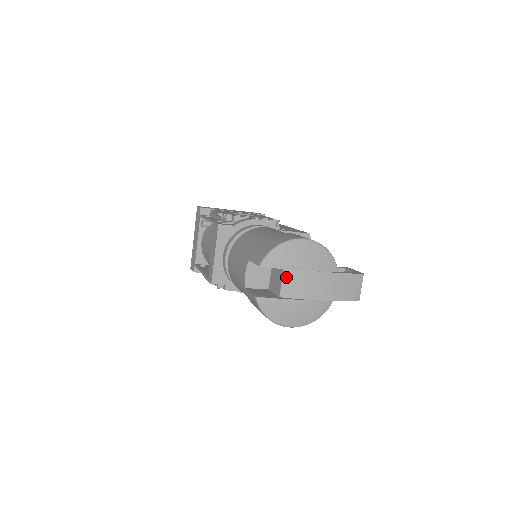
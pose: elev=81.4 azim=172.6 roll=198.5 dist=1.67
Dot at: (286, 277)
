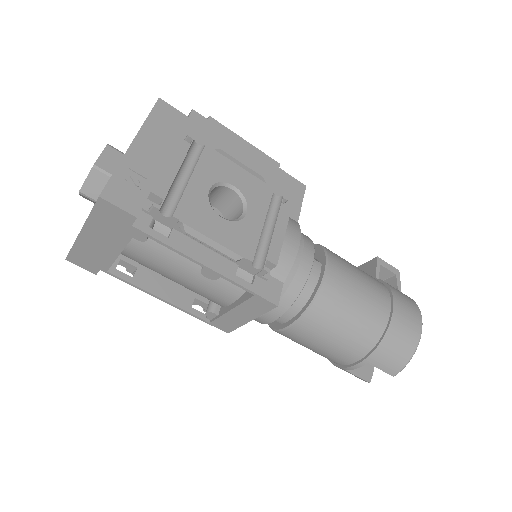
Dot at: occluded
